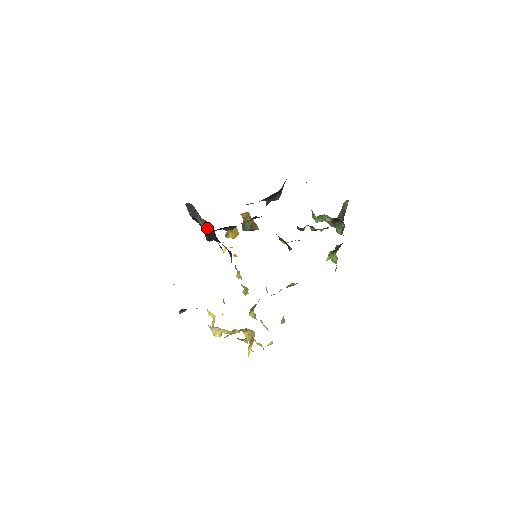
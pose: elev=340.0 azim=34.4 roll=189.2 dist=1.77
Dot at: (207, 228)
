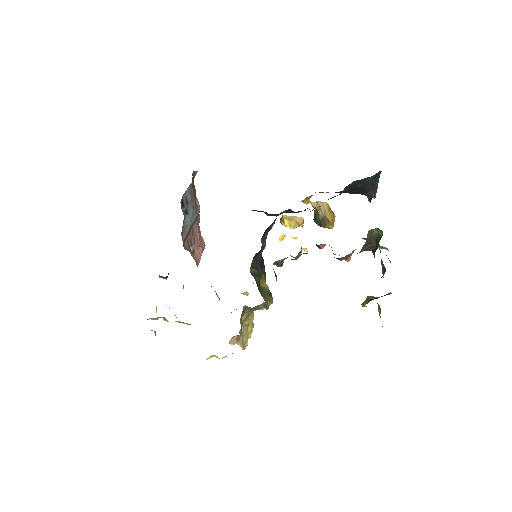
Dot at: occluded
